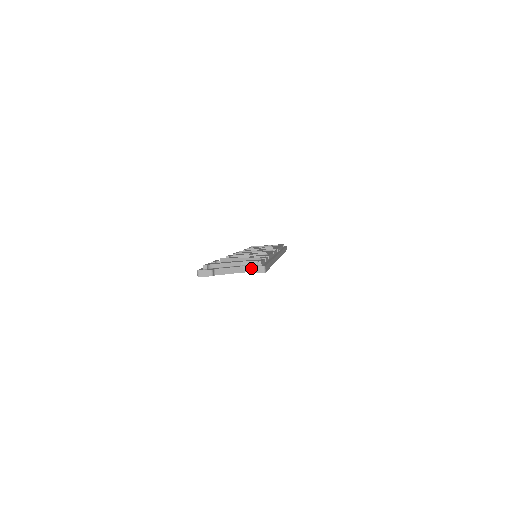
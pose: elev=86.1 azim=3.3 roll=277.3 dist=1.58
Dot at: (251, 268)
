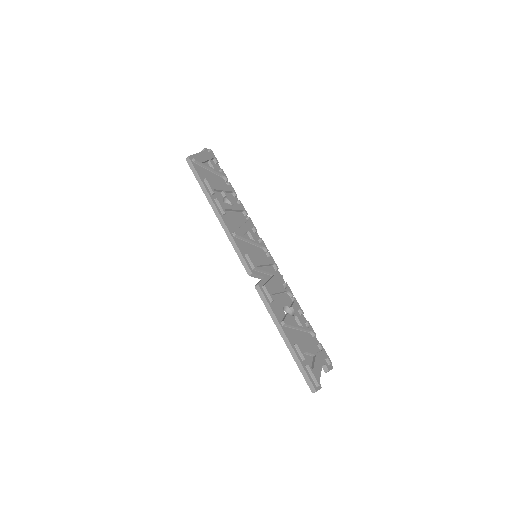
Dot at: (328, 371)
